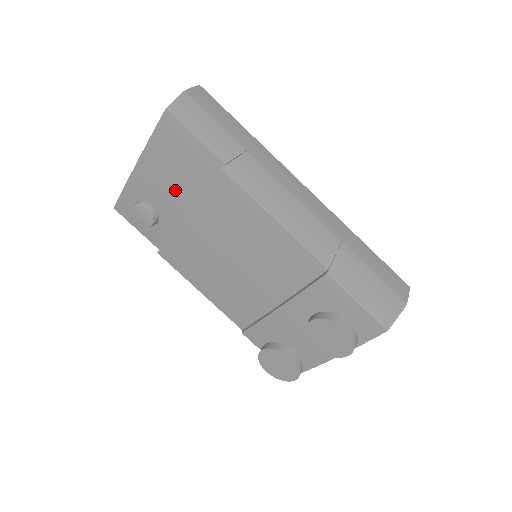
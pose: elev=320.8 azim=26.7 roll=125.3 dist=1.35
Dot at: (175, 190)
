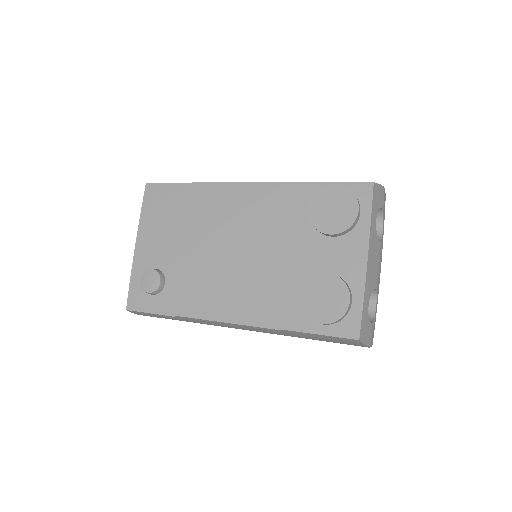
Dot at: (169, 236)
